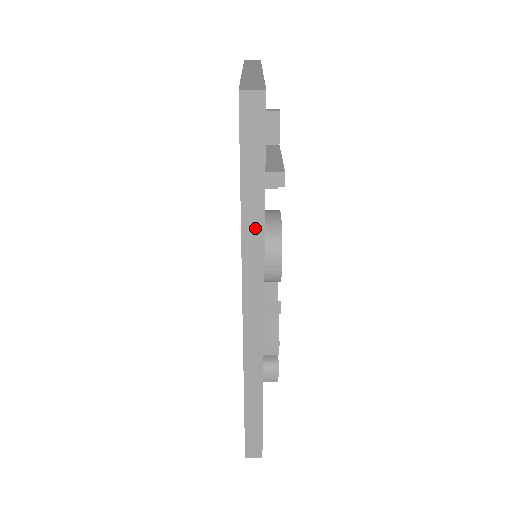
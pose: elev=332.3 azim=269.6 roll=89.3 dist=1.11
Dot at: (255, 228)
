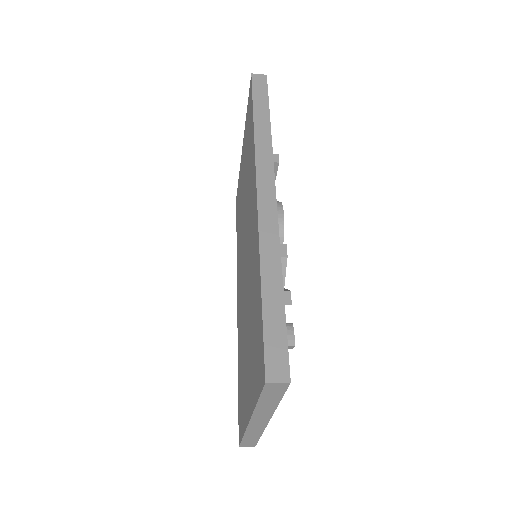
Dot at: (264, 132)
